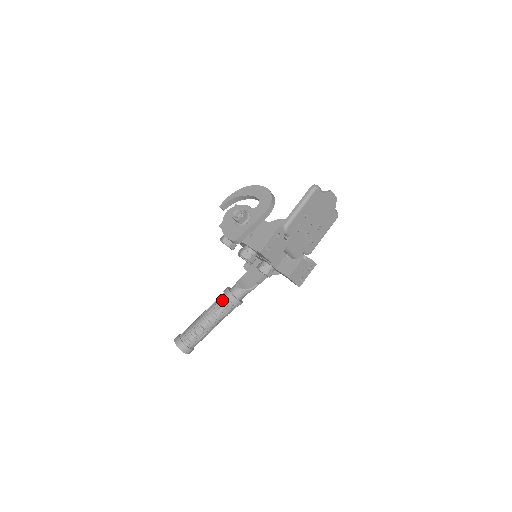
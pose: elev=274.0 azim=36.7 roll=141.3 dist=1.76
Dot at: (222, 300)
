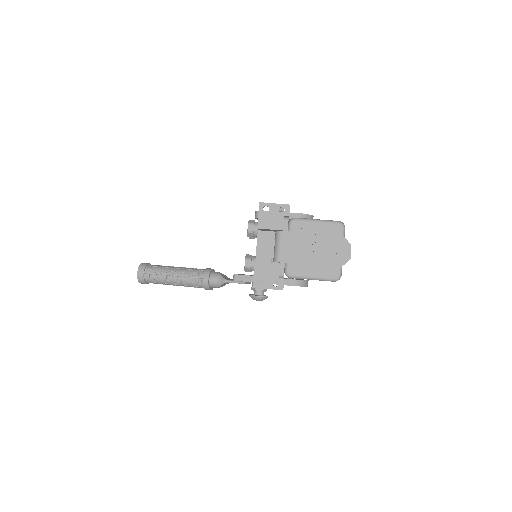
Dot at: (201, 269)
